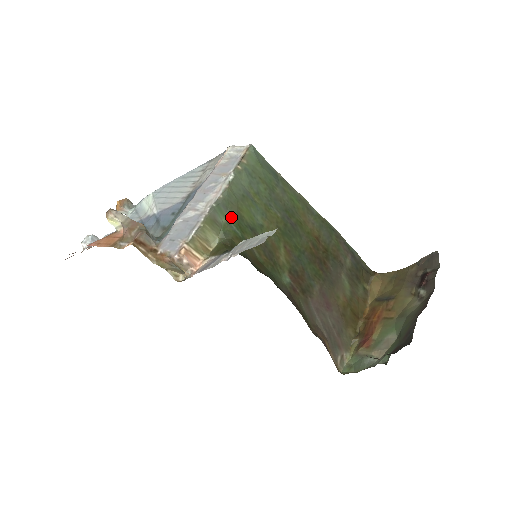
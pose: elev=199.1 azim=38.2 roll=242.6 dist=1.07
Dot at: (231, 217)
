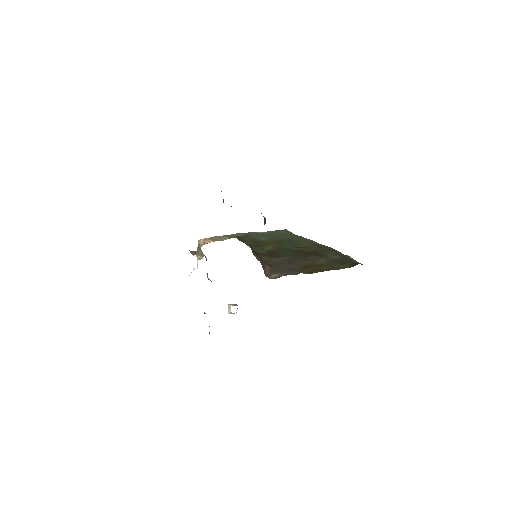
Dot at: occluded
